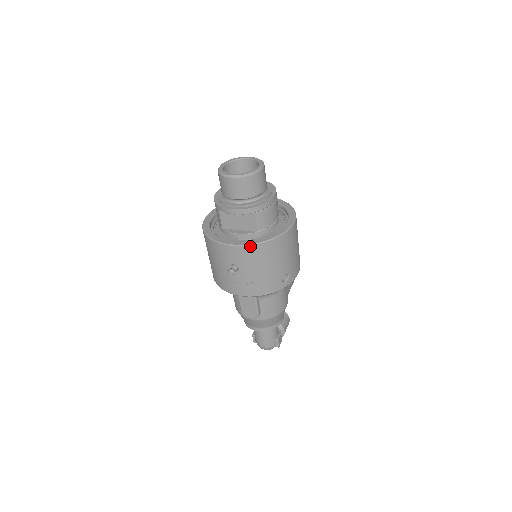
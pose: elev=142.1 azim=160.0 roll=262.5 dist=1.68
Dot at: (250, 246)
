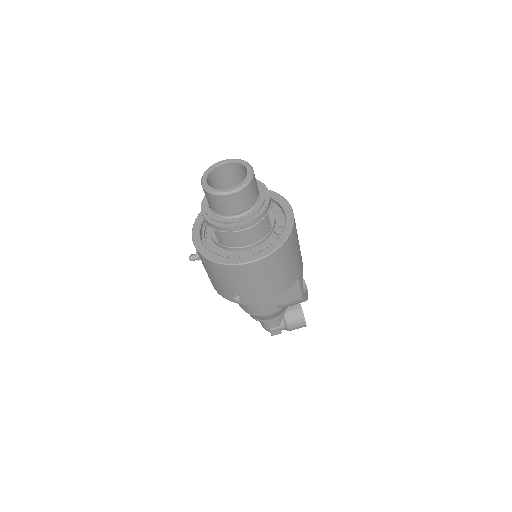
Dot at: (198, 252)
